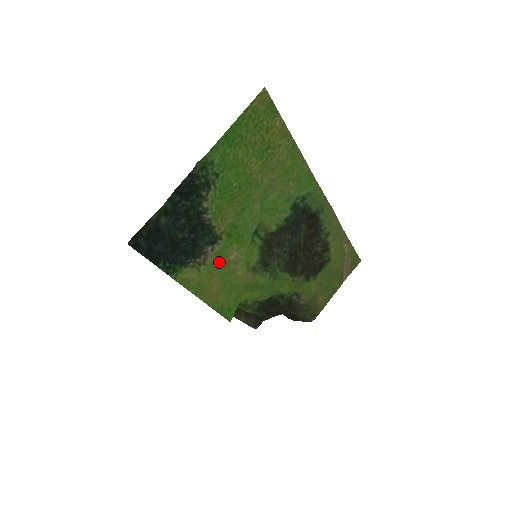
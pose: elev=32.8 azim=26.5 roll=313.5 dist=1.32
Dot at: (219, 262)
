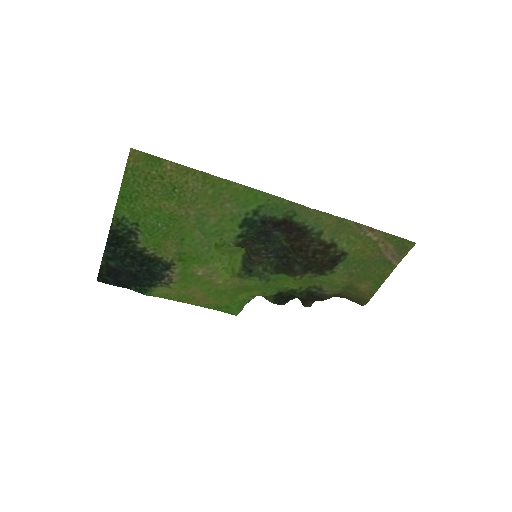
Dot at: (188, 278)
